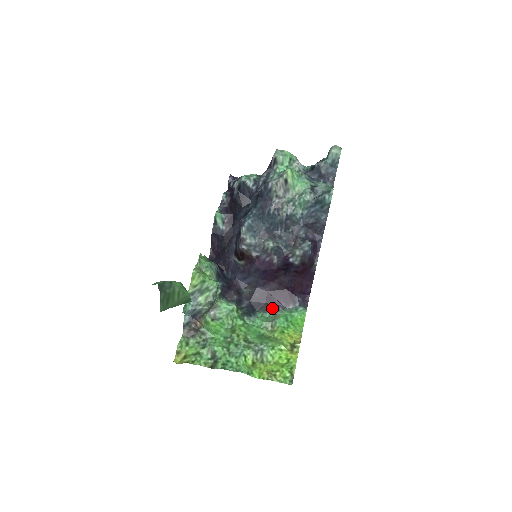
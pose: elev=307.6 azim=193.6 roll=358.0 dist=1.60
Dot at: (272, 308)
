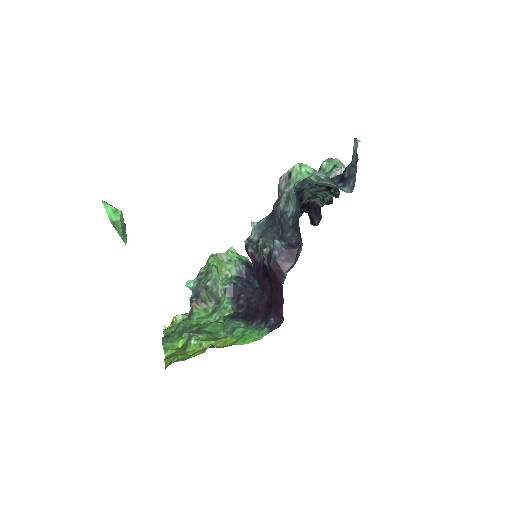
Dot at: (251, 321)
